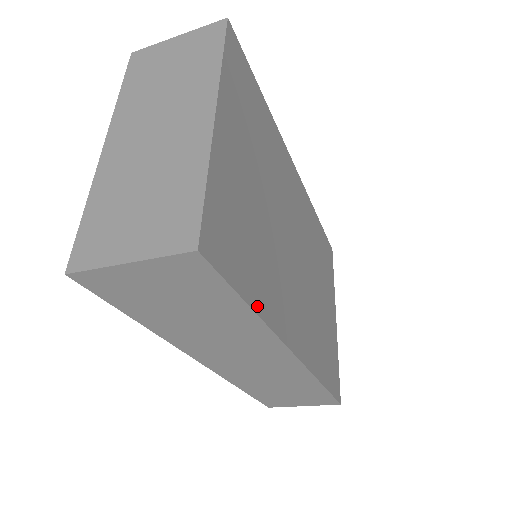
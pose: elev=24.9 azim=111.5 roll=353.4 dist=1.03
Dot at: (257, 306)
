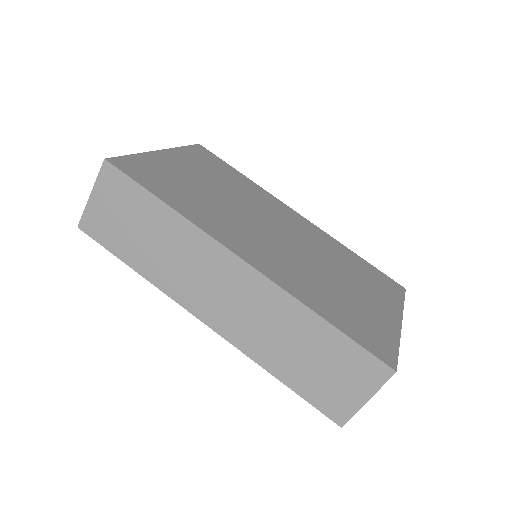
Dot at: (173, 206)
